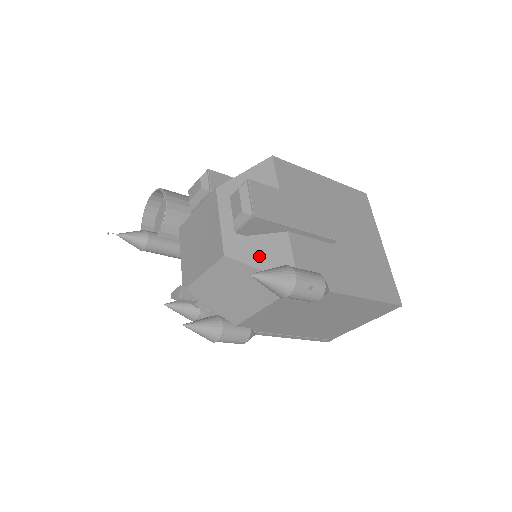
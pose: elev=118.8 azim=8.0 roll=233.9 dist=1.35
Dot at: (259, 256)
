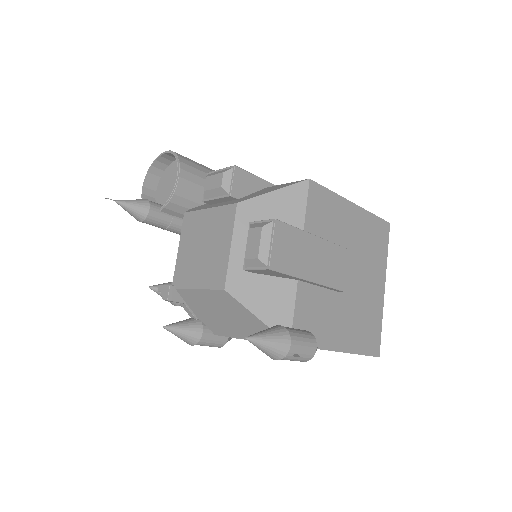
Dot at: (260, 301)
